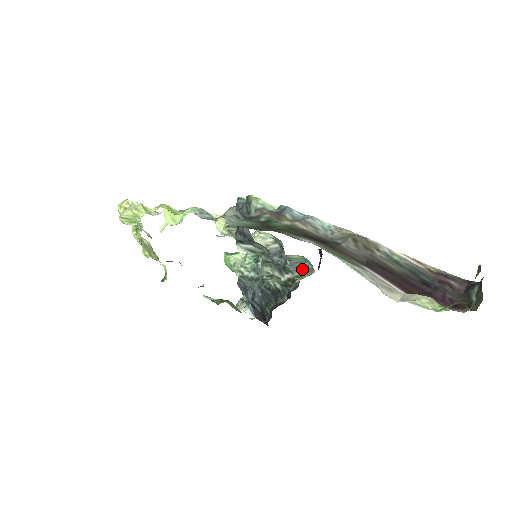
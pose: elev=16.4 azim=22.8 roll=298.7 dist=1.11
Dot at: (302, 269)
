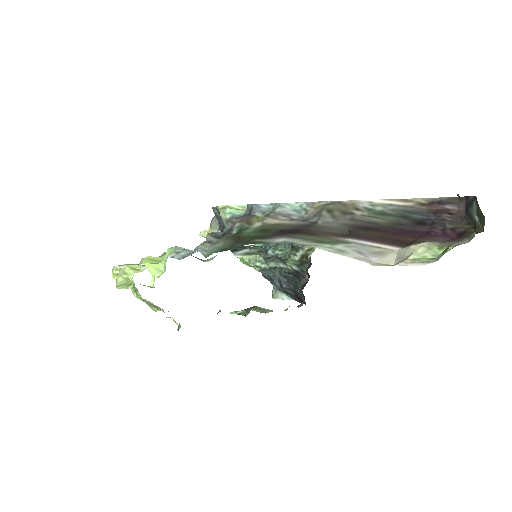
Dot at: occluded
